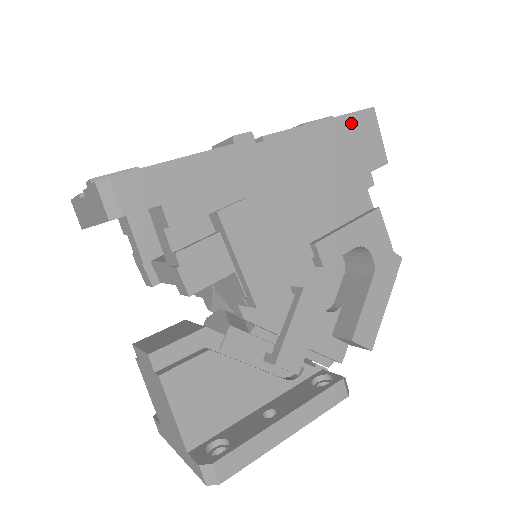
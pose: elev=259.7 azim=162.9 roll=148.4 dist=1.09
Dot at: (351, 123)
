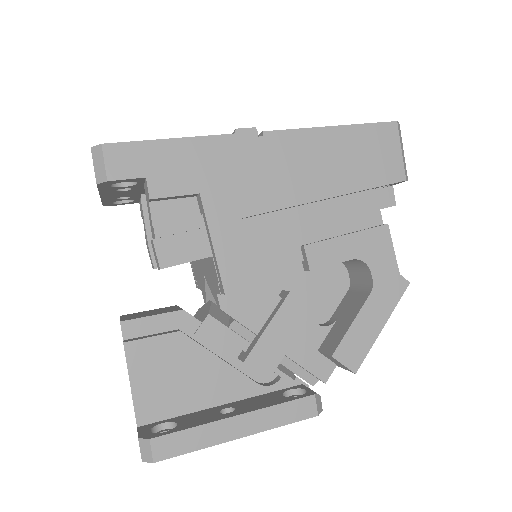
Dot at: (367, 133)
